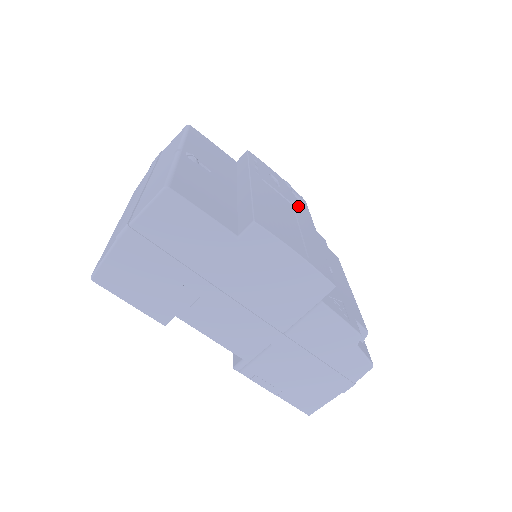
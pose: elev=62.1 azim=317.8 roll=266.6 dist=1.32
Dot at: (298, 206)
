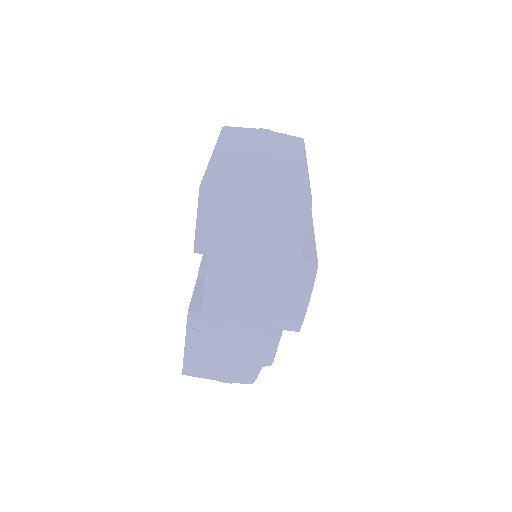
Dot at: occluded
